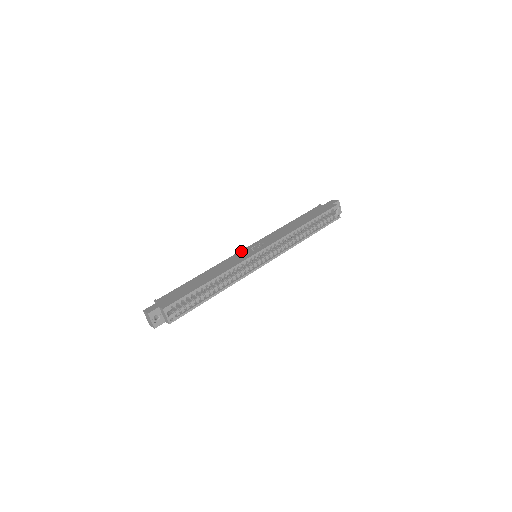
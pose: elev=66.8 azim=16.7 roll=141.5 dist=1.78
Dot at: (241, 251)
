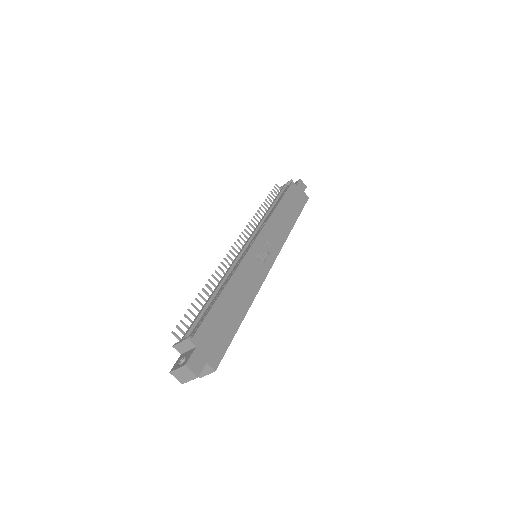
Dot at: (252, 249)
